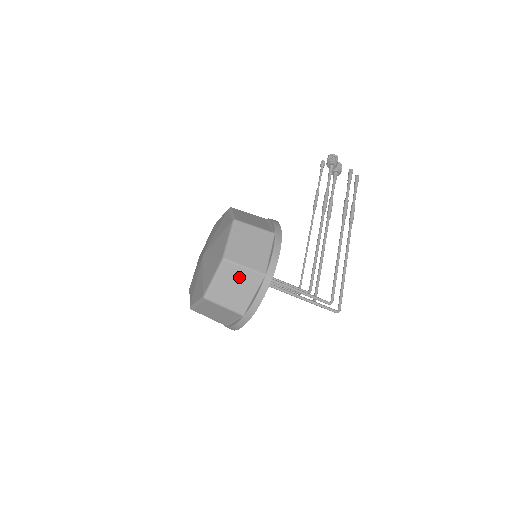
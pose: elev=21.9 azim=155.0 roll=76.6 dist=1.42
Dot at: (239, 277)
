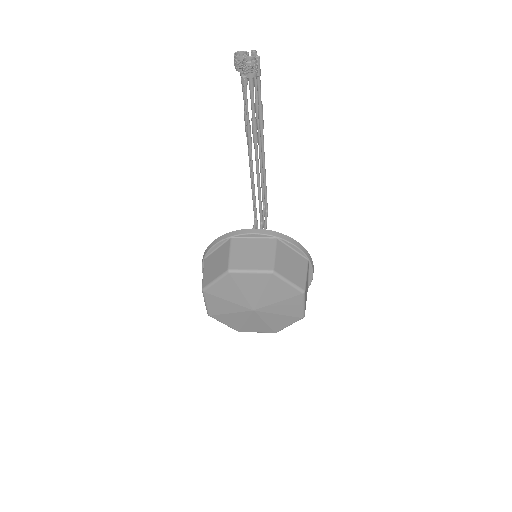
Dot at: occluded
